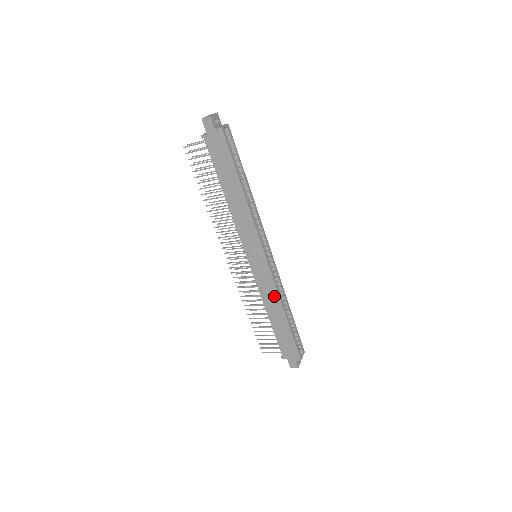
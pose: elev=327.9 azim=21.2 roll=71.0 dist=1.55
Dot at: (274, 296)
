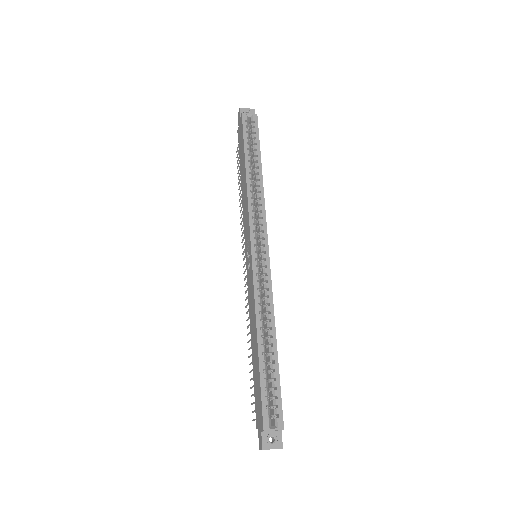
Dot at: (253, 307)
